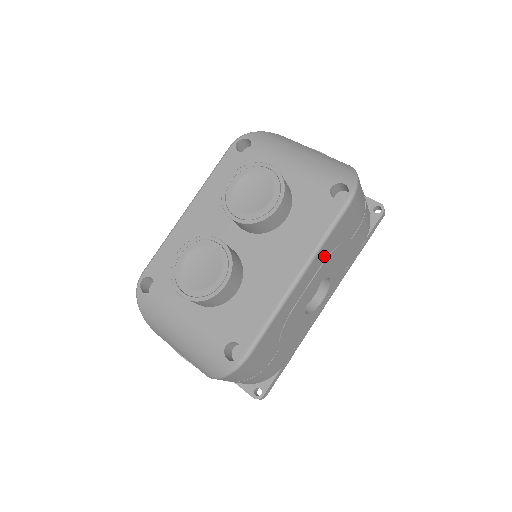
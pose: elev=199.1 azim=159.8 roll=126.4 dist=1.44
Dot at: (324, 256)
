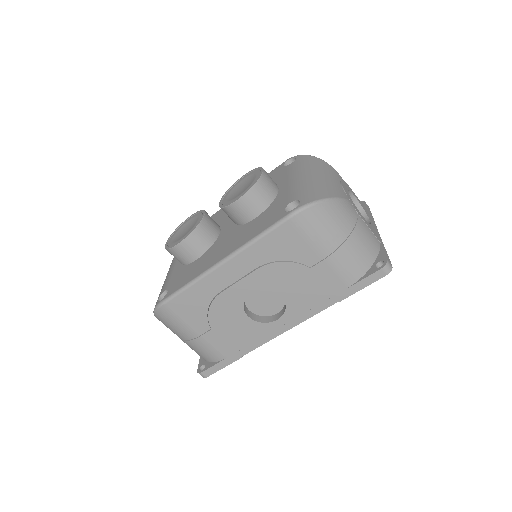
Dot at: (259, 260)
